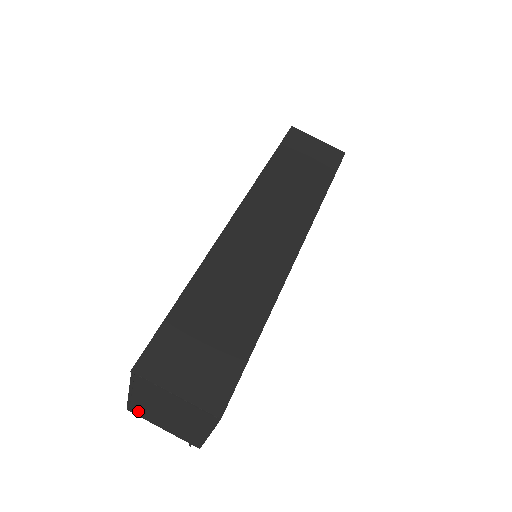
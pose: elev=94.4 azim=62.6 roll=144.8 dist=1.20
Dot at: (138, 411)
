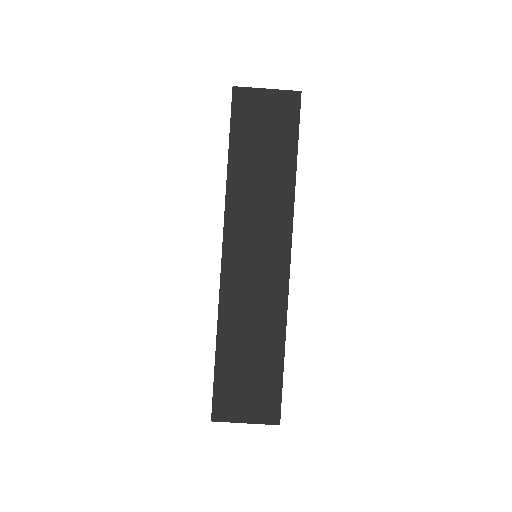
Dot at: occluded
